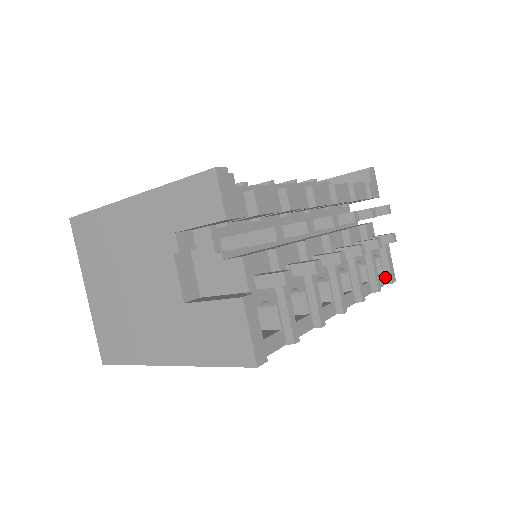
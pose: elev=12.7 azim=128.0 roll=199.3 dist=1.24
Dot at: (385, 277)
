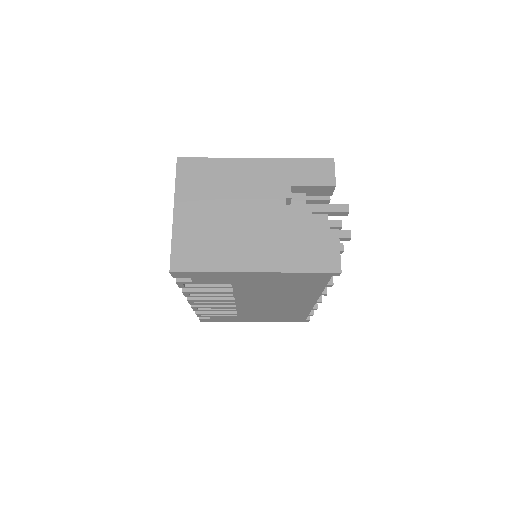
Dot at: occluded
